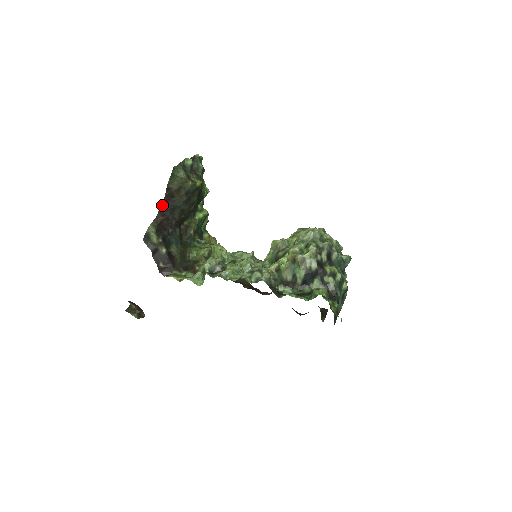
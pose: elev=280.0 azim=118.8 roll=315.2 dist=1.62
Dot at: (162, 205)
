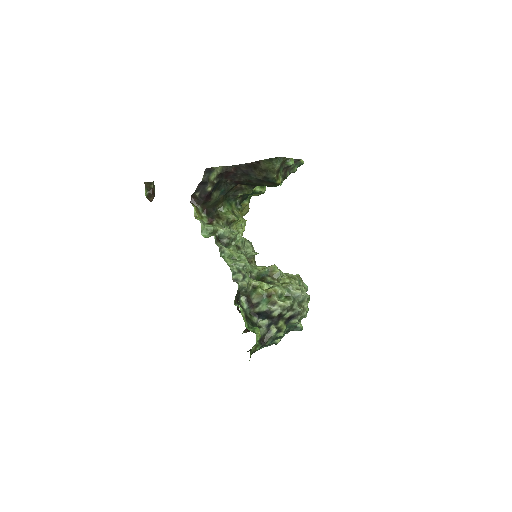
Dot at: (243, 164)
